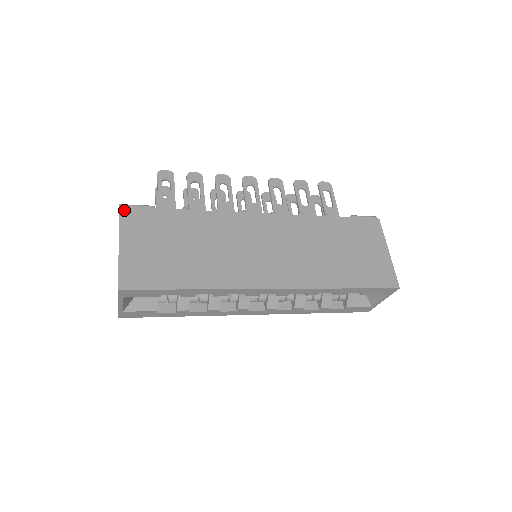
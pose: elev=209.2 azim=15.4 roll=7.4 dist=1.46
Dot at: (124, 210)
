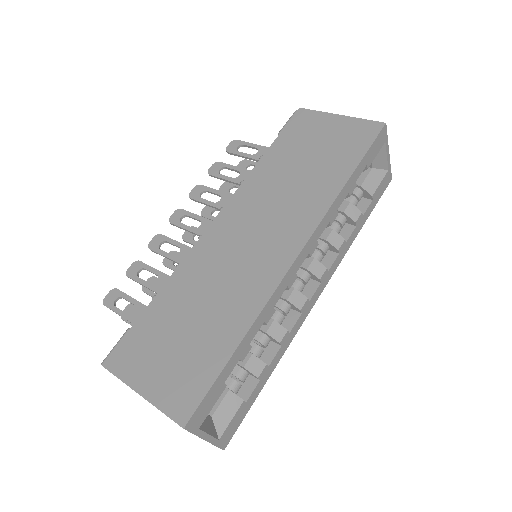
Dot at: (109, 363)
